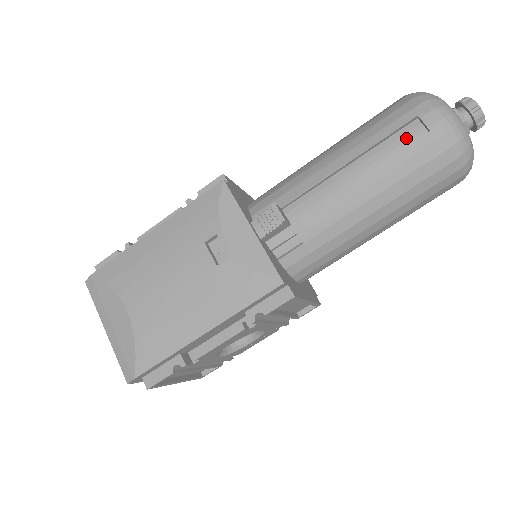
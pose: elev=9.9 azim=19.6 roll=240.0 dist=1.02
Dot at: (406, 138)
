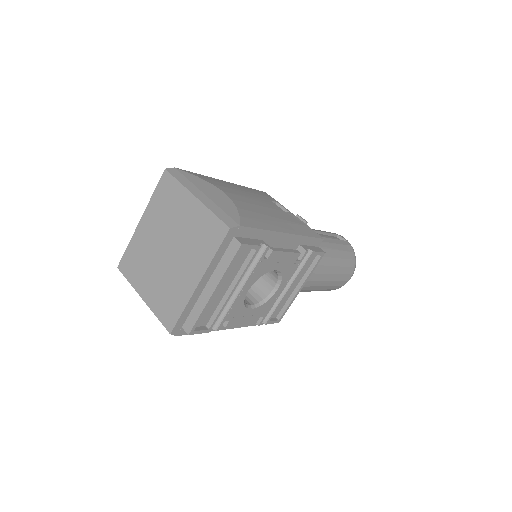
Dot at: occluded
